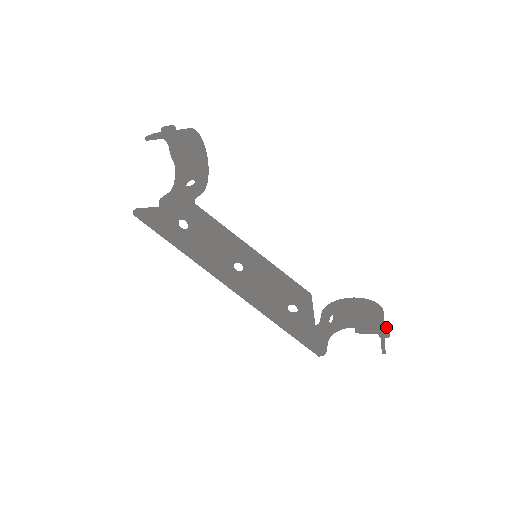
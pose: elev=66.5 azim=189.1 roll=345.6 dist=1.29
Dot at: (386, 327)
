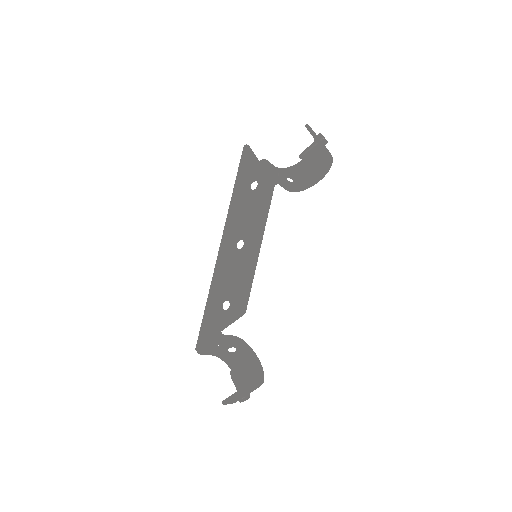
Dot at: (247, 394)
